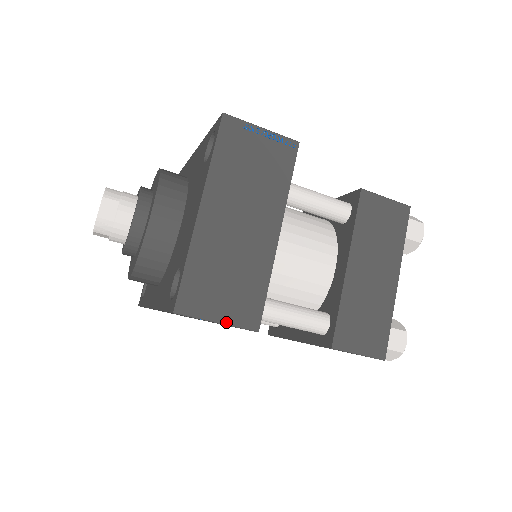
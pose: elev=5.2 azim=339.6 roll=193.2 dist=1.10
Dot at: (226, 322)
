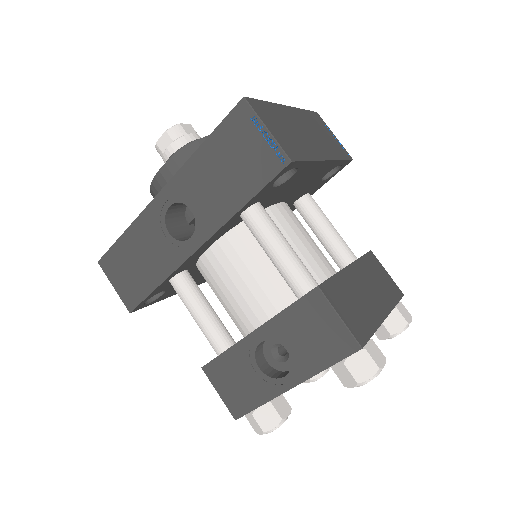
Dot at: (273, 135)
